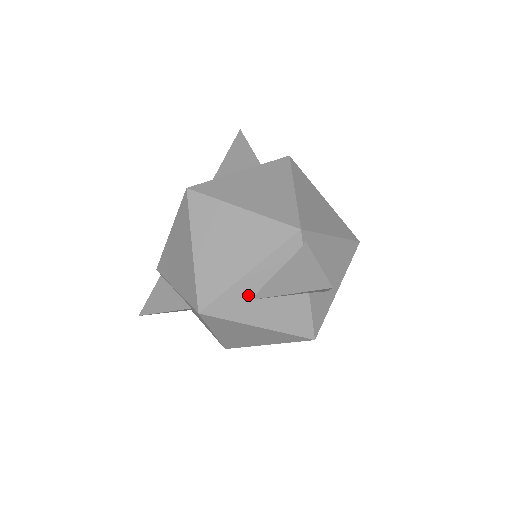
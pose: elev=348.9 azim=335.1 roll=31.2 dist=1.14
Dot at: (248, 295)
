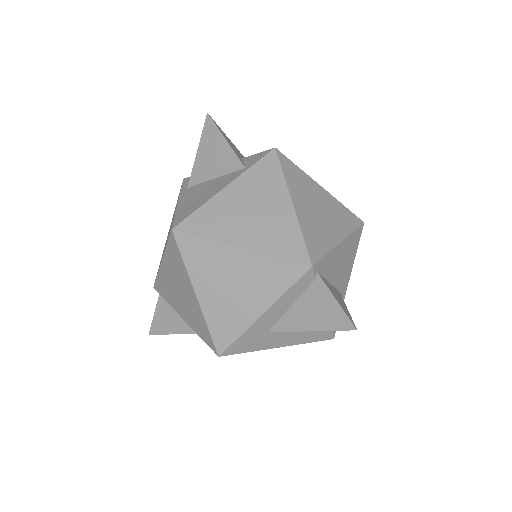
Dot at: (265, 330)
